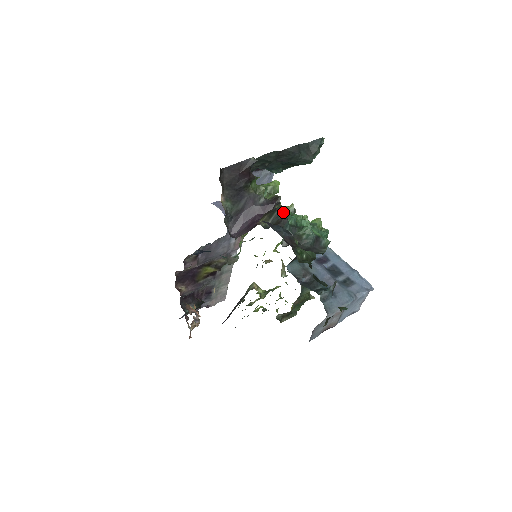
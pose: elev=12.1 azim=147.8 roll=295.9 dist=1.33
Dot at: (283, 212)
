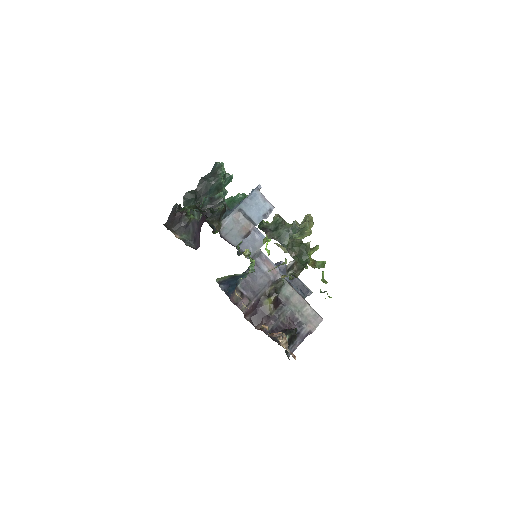
Dot at: occluded
